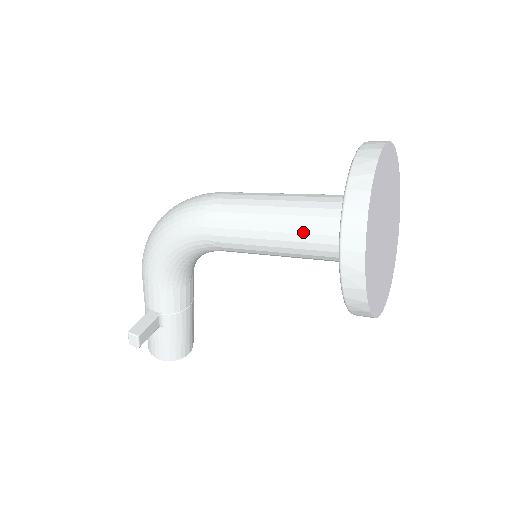
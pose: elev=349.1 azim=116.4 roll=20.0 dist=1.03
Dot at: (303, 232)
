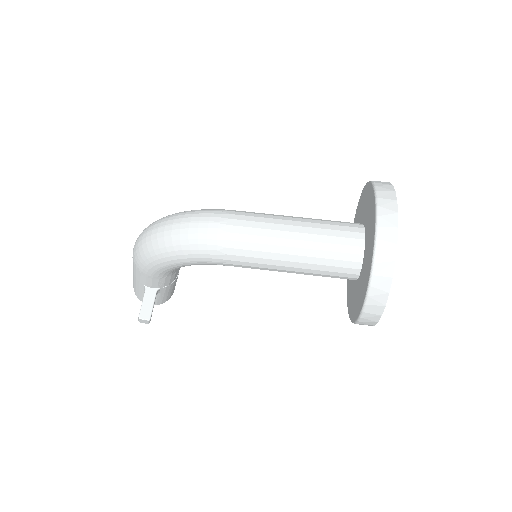
Dot at: (316, 269)
